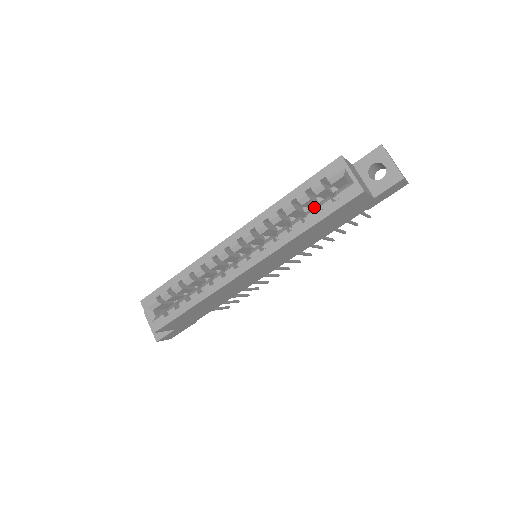
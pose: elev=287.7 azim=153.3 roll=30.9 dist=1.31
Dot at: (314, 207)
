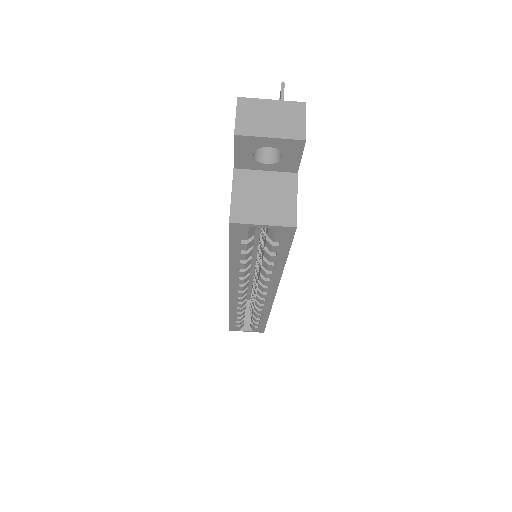
Dot at: (265, 252)
